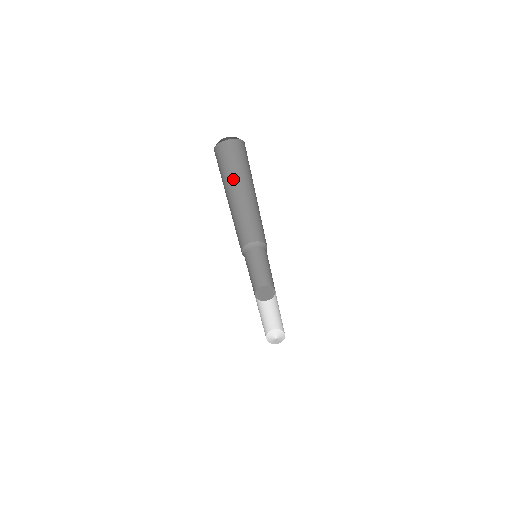
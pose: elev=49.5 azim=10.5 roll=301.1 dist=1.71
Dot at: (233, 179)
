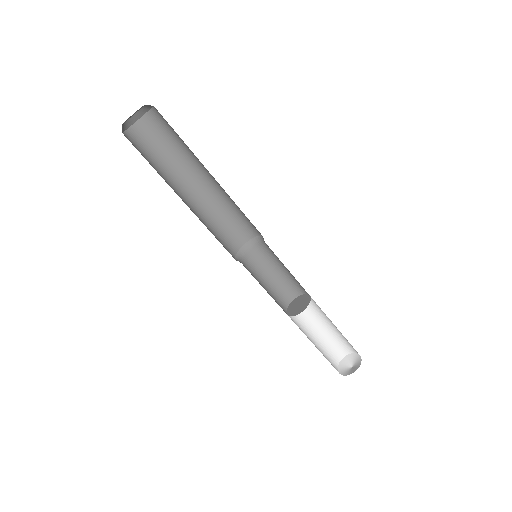
Dot at: (175, 166)
